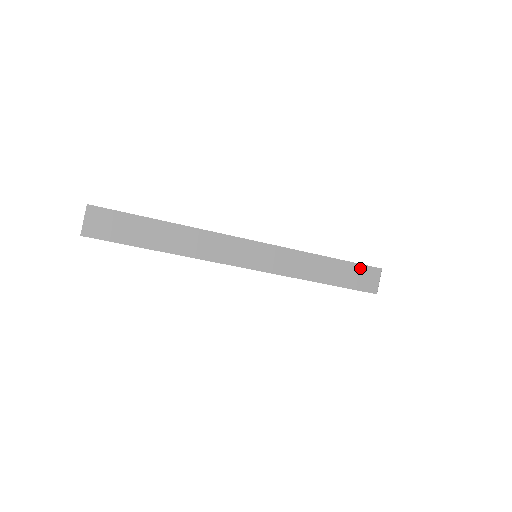
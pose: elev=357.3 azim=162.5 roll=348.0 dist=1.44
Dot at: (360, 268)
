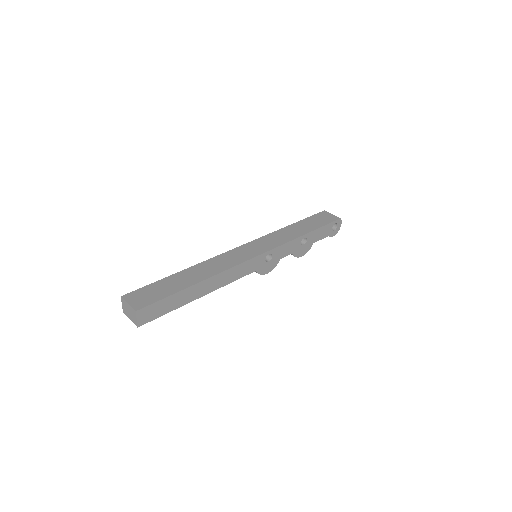
Dot at: (314, 217)
